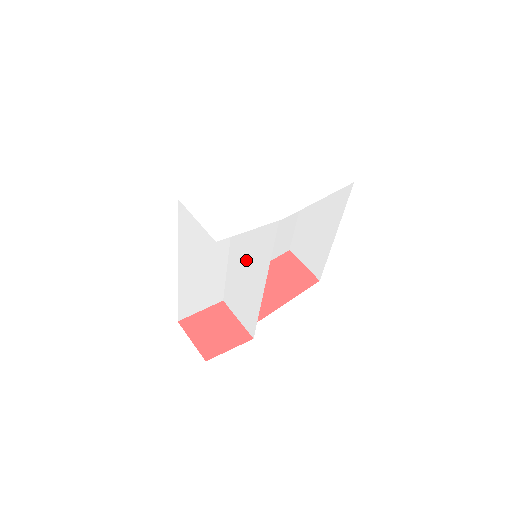
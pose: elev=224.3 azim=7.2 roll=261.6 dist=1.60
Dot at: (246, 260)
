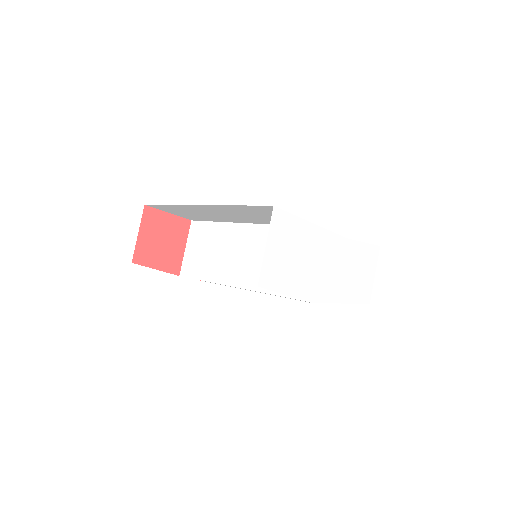
Dot at: (247, 254)
